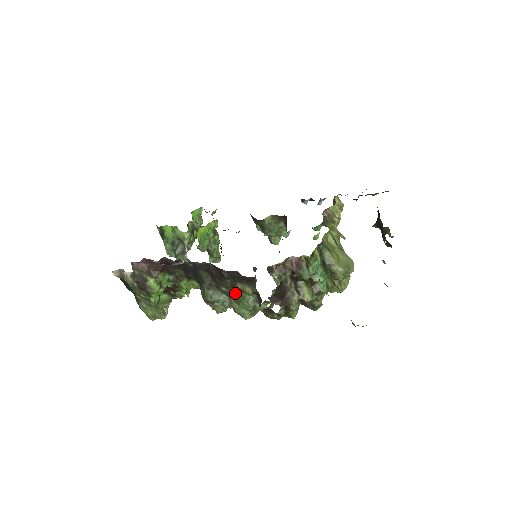
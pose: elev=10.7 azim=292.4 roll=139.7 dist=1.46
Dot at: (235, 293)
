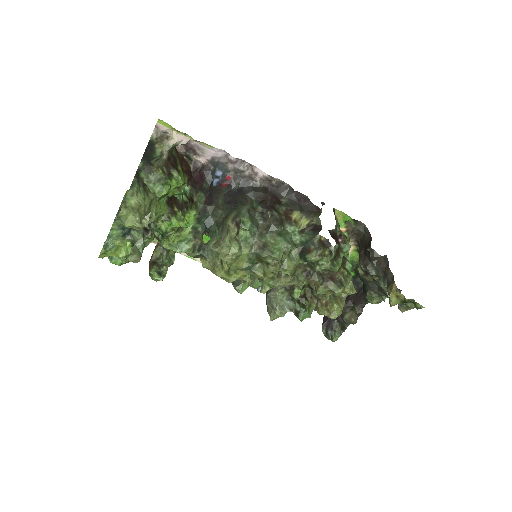
Dot at: (282, 223)
